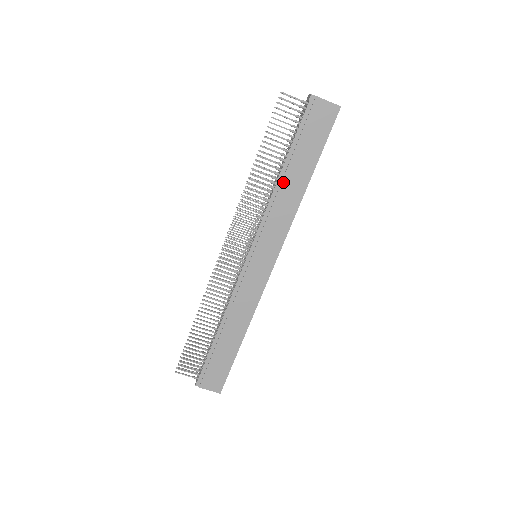
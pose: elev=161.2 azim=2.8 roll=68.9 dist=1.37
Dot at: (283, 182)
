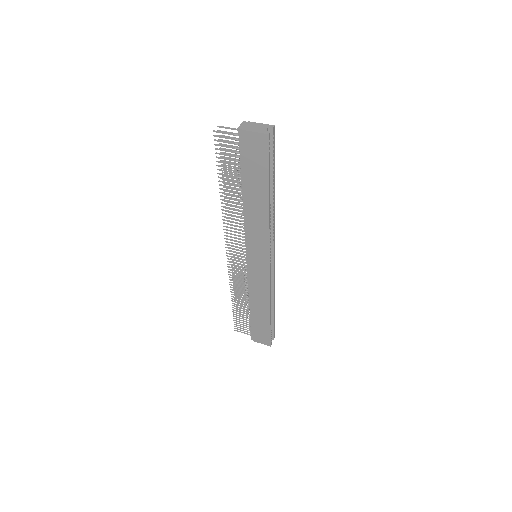
Dot at: (247, 204)
